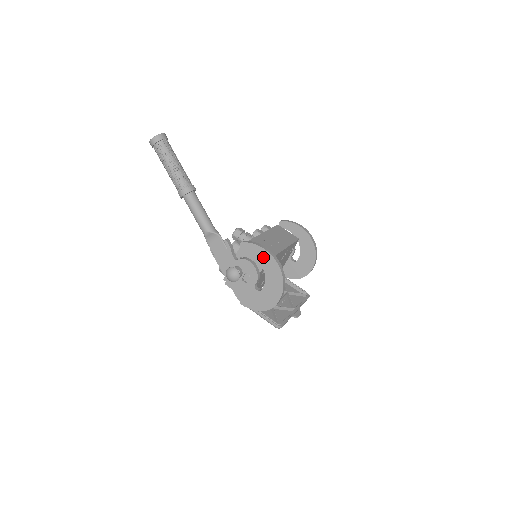
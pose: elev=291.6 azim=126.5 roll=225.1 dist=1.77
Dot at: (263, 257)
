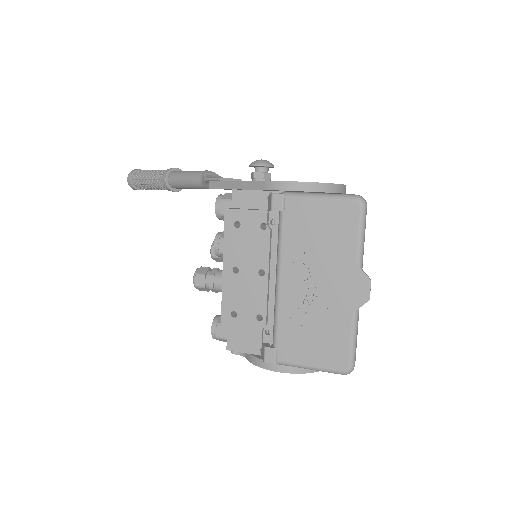
Dot at: occluded
